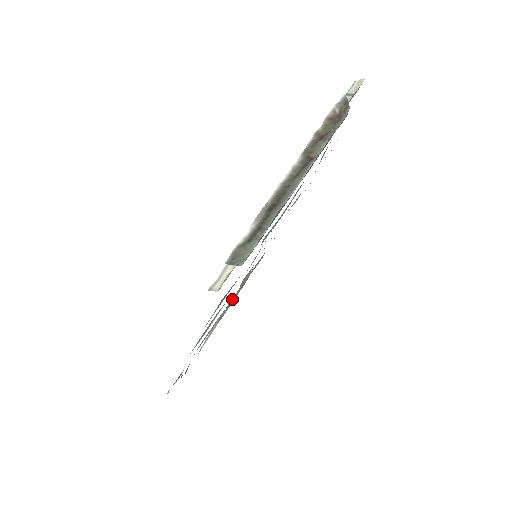
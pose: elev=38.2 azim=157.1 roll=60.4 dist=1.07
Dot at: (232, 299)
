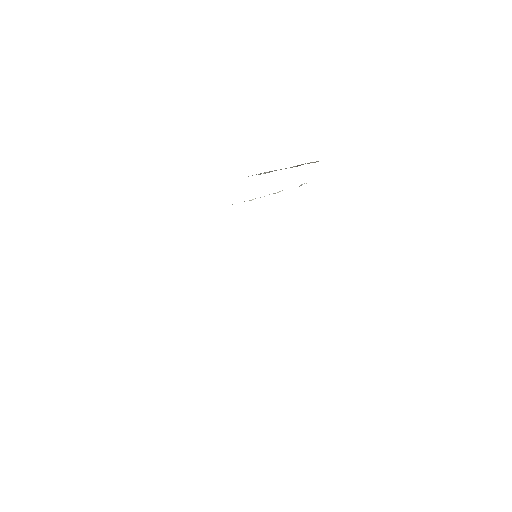
Dot at: occluded
